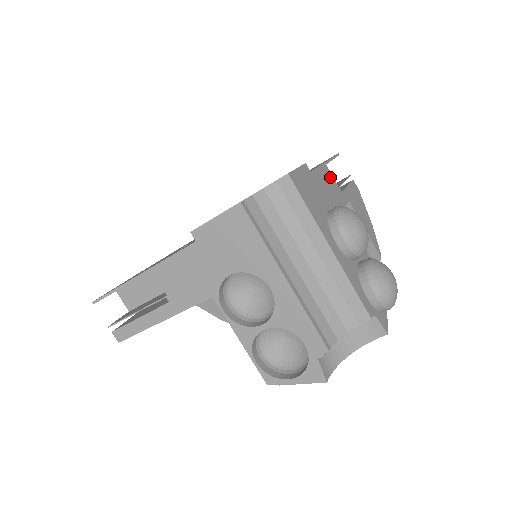
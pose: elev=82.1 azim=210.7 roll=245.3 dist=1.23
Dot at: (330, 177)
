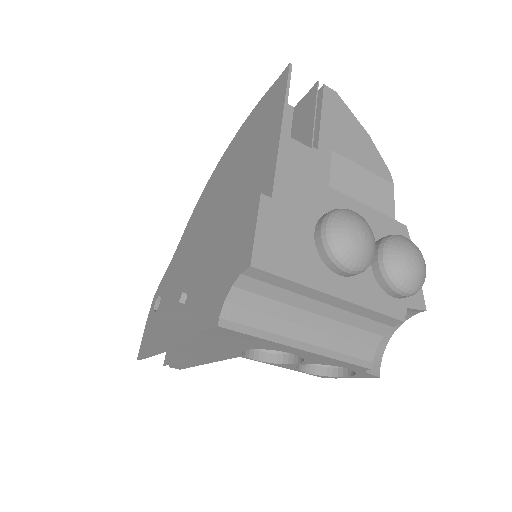
Dot at: (296, 151)
